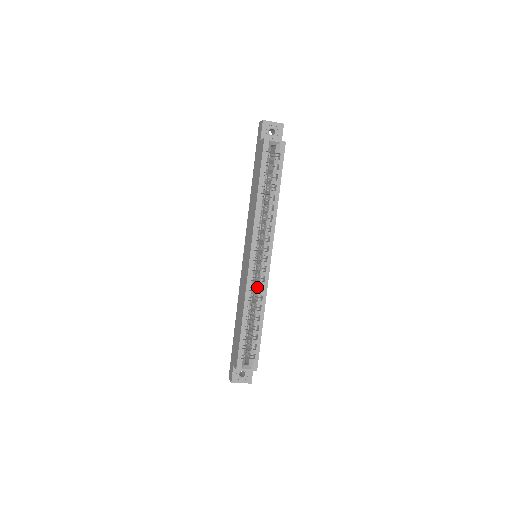
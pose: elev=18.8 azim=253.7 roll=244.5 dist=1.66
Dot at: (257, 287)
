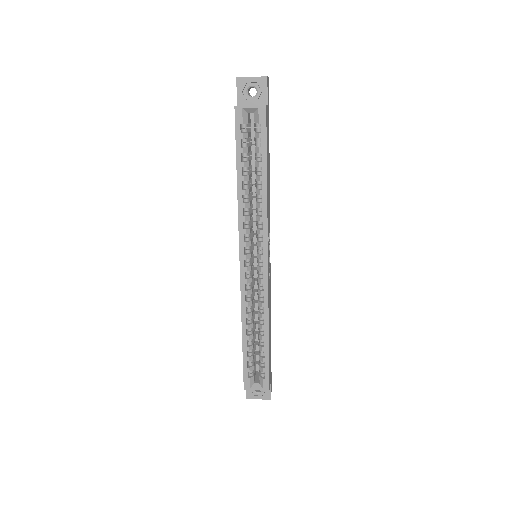
Dot at: (258, 296)
